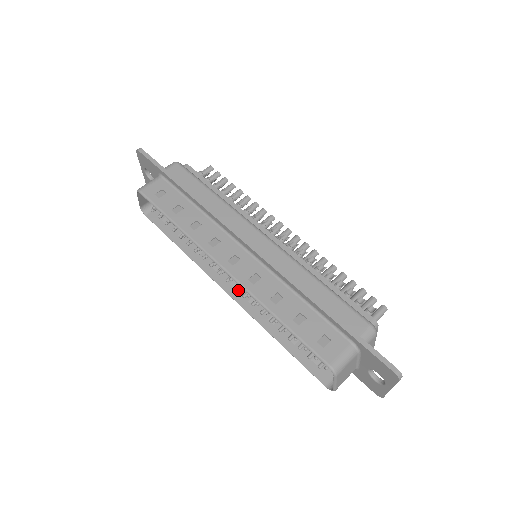
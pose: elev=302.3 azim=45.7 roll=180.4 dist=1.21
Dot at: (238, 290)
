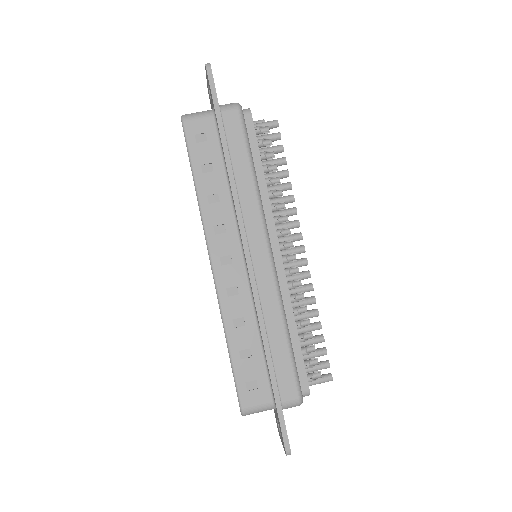
Dot at: occluded
